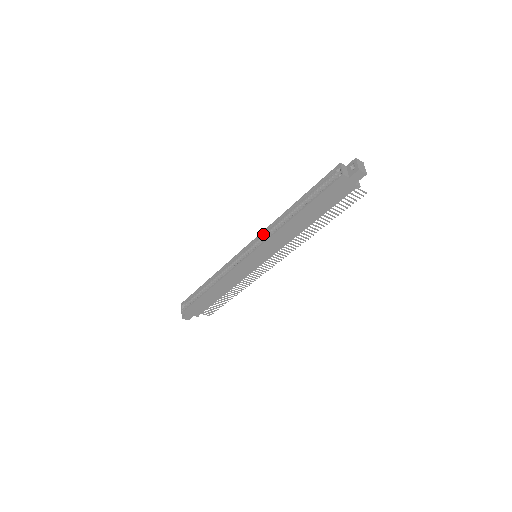
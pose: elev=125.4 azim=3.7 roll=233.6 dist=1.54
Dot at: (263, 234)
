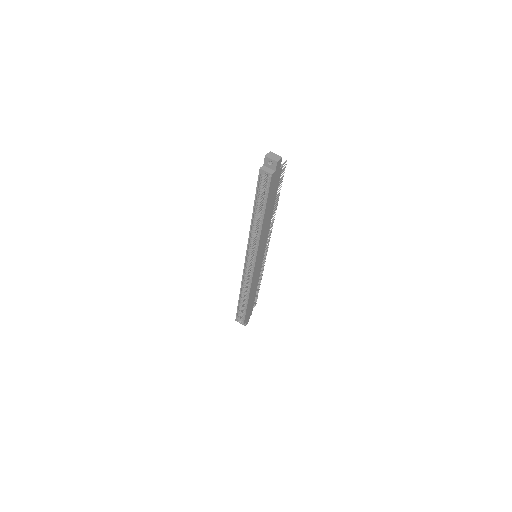
Dot at: (250, 244)
